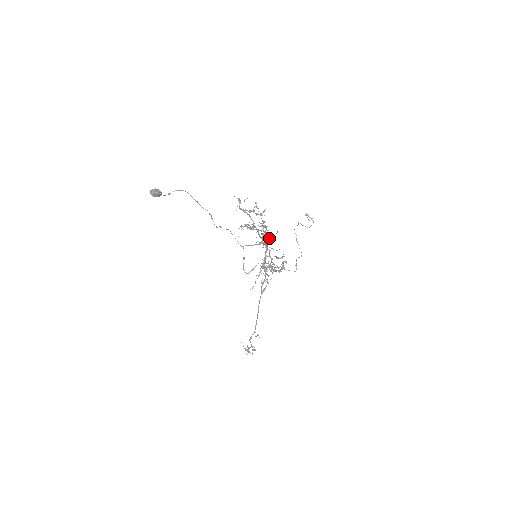
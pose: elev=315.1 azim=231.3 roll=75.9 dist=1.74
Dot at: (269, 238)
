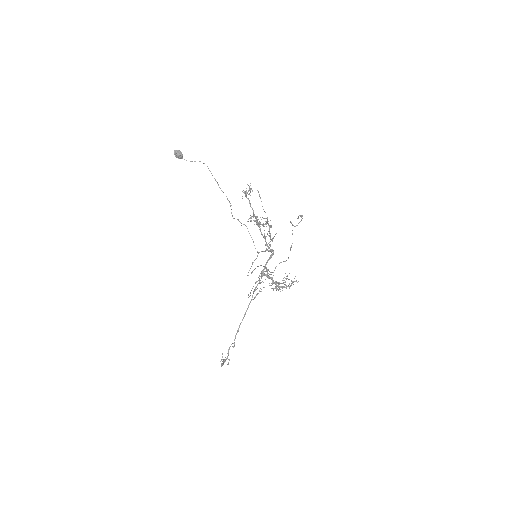
Dot at: occluded
